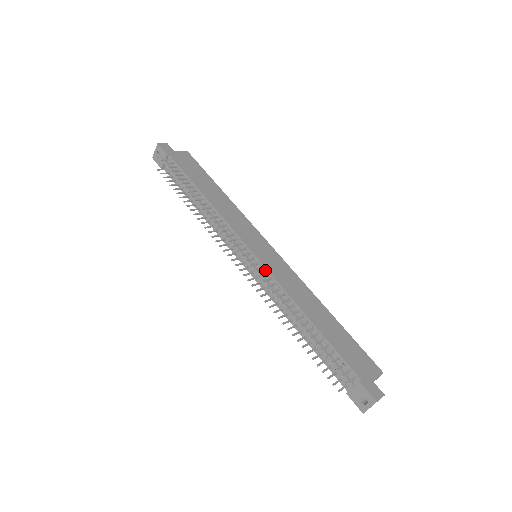
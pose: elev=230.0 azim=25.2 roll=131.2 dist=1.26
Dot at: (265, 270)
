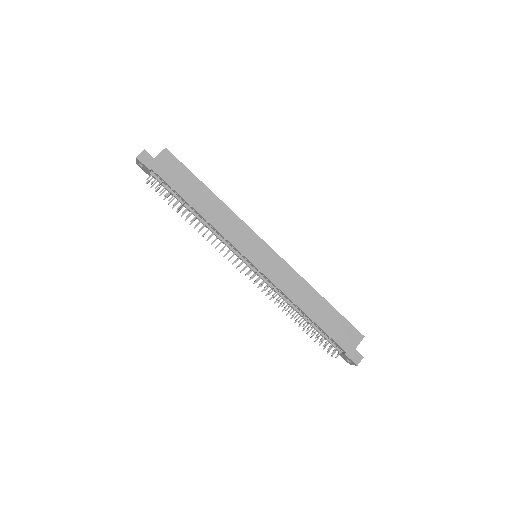
Dot at: (265, 277)
